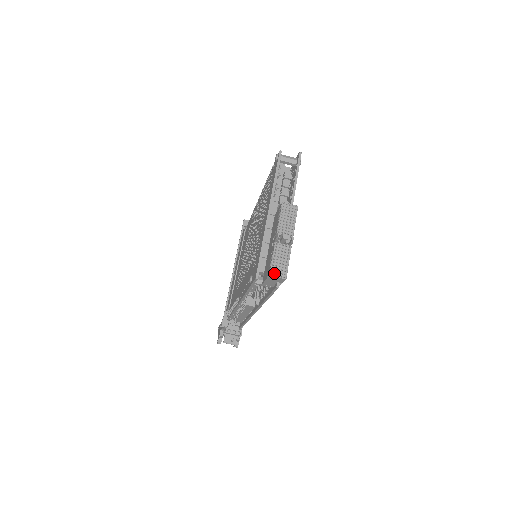
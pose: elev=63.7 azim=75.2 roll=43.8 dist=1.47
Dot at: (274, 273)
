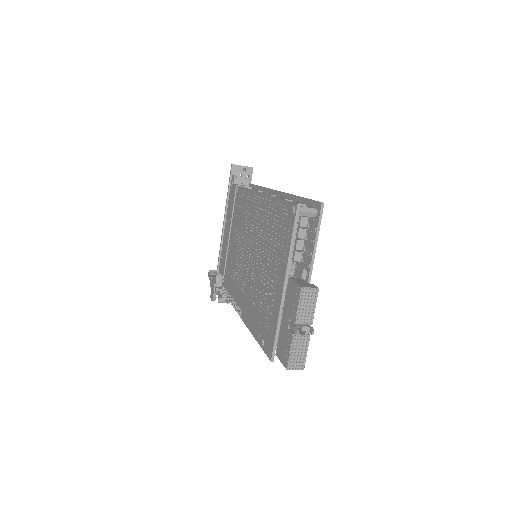
Dot at: (292, 367)
